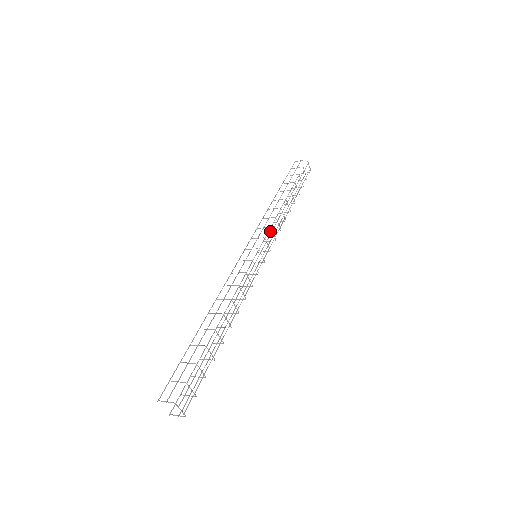
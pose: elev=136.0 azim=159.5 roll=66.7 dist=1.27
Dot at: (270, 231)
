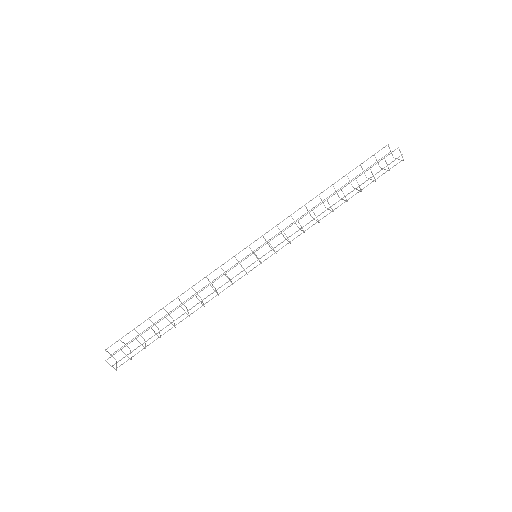
Dot at: occluded
